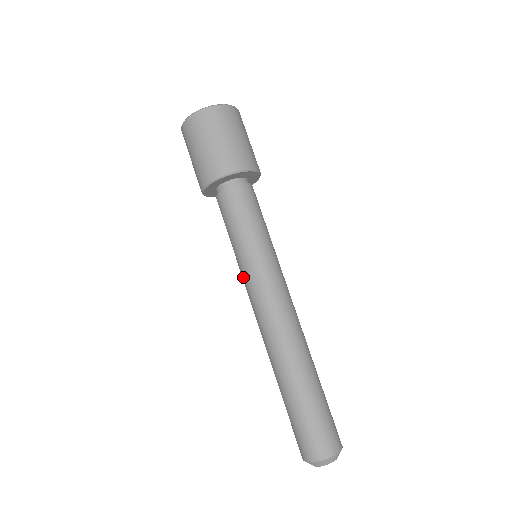
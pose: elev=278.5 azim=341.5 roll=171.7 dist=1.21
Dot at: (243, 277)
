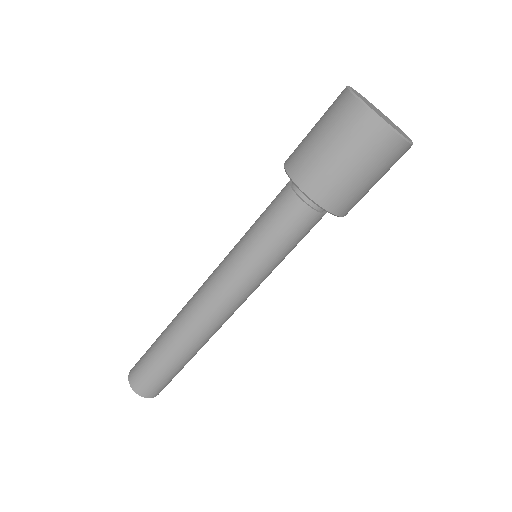
Dot at: (230, 269)
